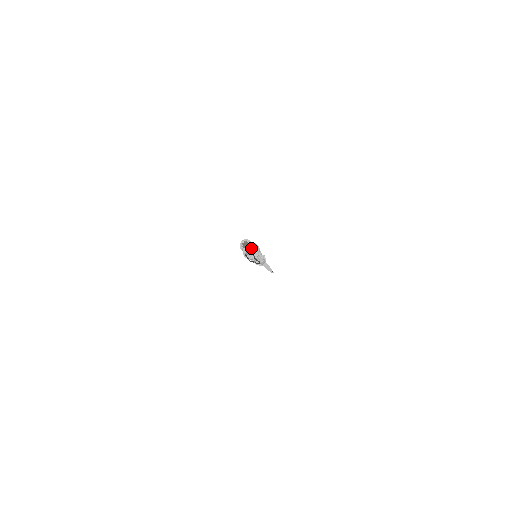
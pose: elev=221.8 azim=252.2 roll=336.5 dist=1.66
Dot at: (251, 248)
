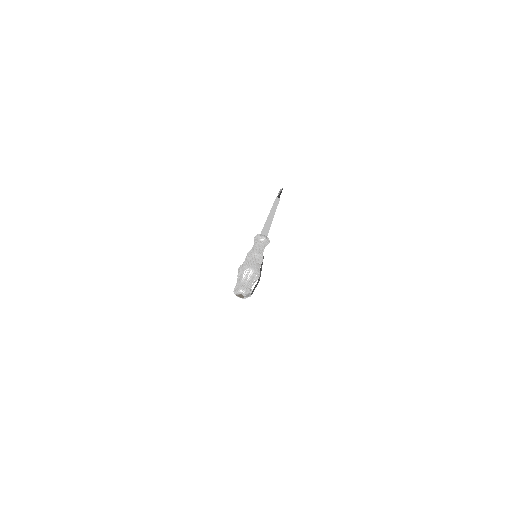
Dot at: (249, 294)
